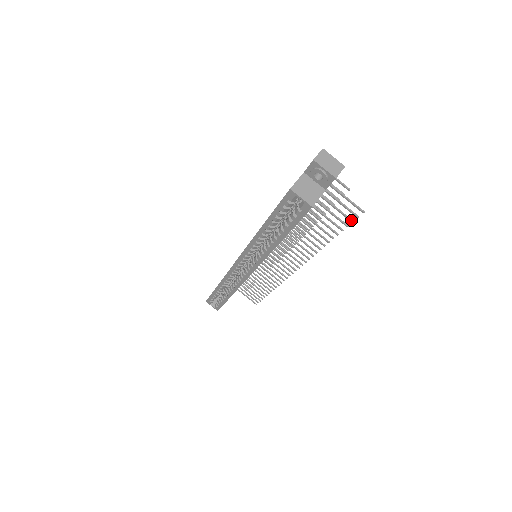
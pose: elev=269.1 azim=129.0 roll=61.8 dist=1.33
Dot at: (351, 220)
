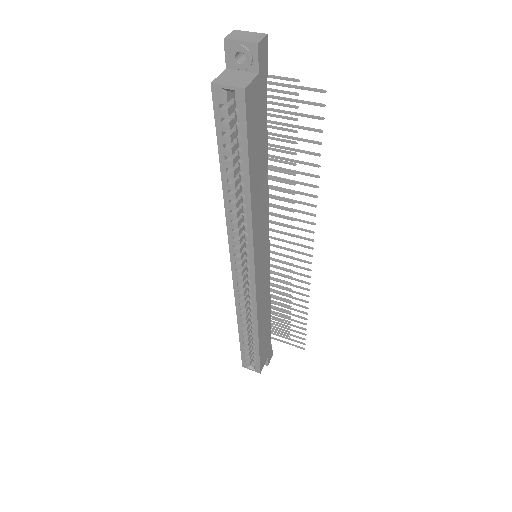
Dot at: (320, 117)
